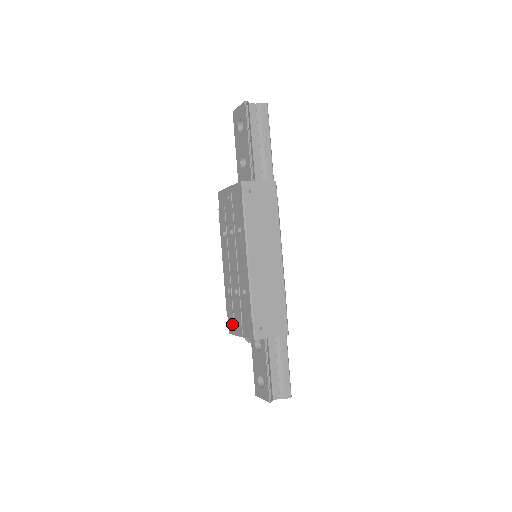
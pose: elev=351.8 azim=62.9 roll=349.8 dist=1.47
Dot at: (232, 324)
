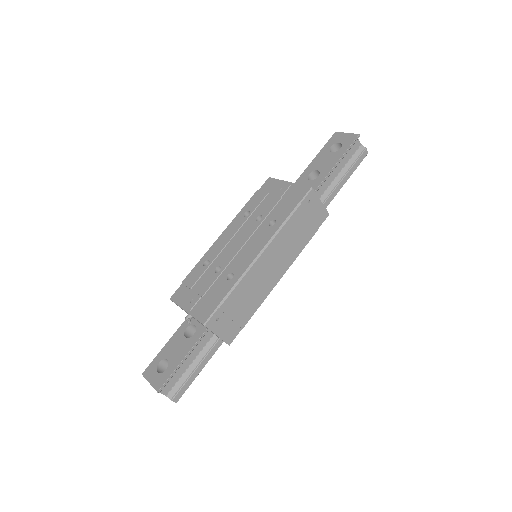
Dot at: (183, 293)
